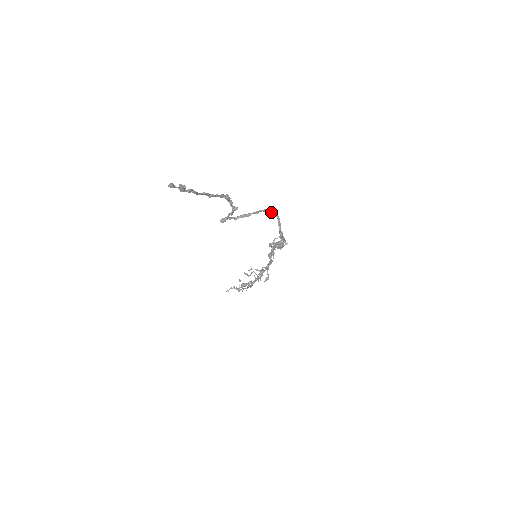
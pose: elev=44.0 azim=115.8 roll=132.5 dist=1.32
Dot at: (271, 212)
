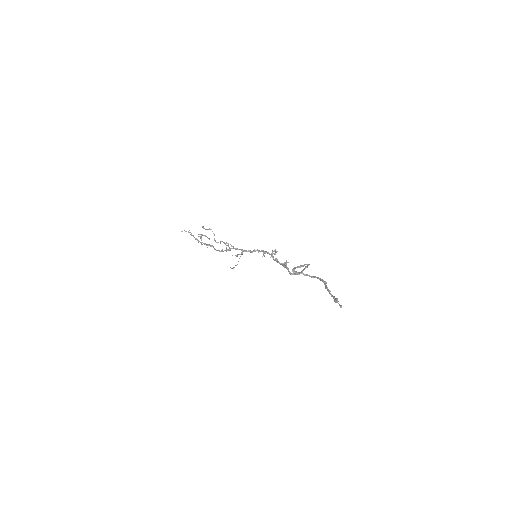
Dot at: occluded
